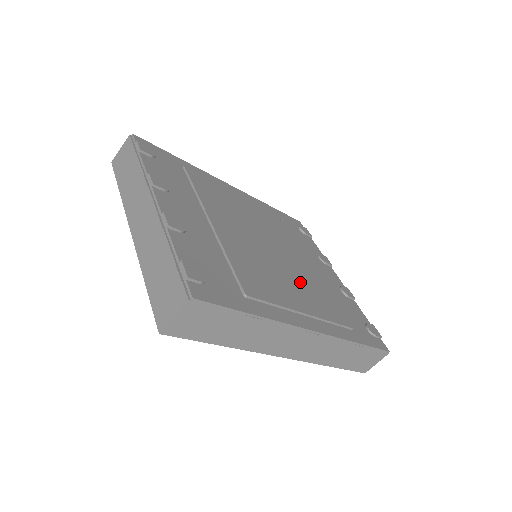
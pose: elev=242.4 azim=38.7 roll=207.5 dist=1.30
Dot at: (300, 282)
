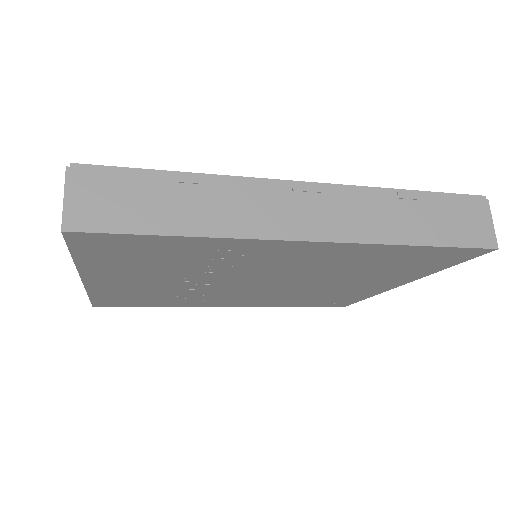
Dot at: occluded
